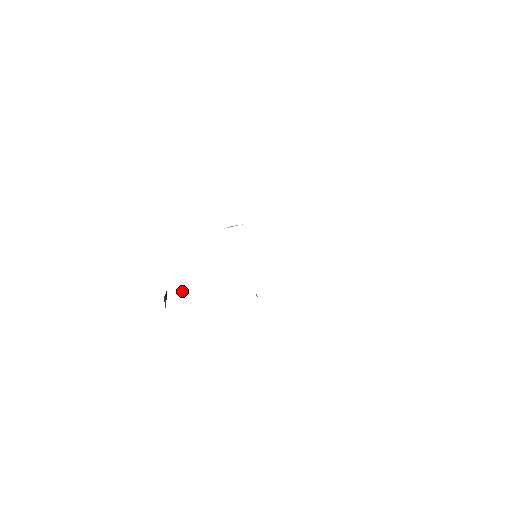
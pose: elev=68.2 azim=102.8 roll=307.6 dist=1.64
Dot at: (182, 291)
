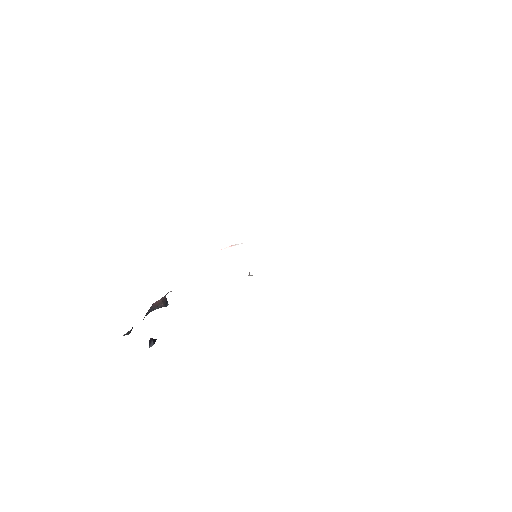
Dot at: (166, 299)
